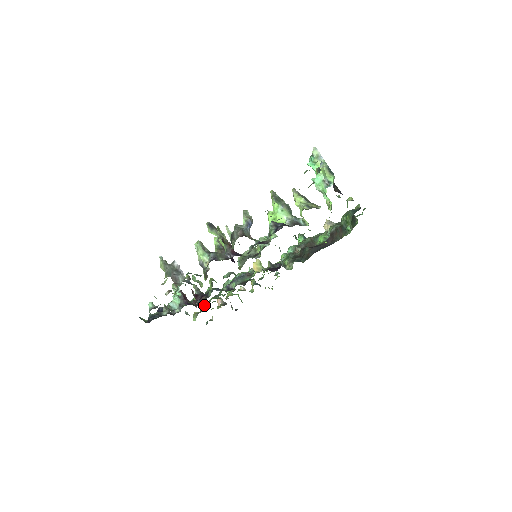
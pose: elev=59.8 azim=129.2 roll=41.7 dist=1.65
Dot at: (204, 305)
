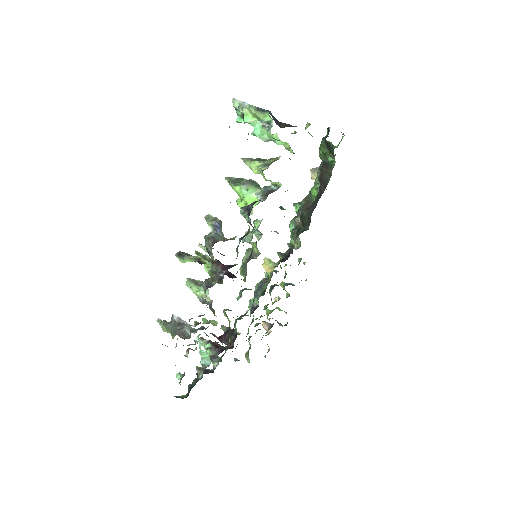
Dot at: occluded
